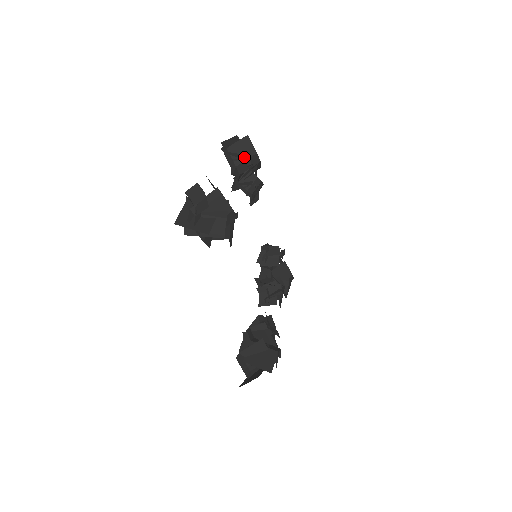
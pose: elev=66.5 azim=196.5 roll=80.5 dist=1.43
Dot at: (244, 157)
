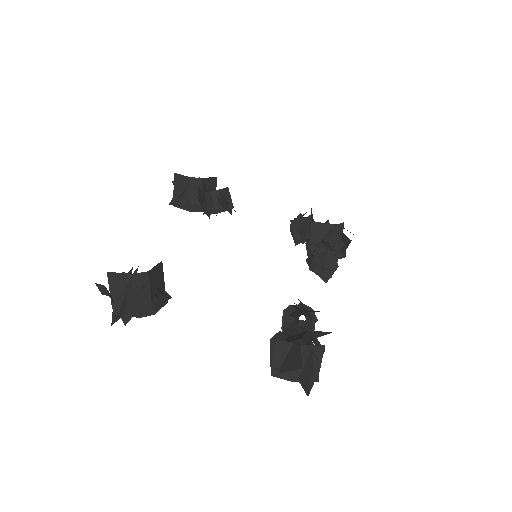
Dot at: (183, 192)
